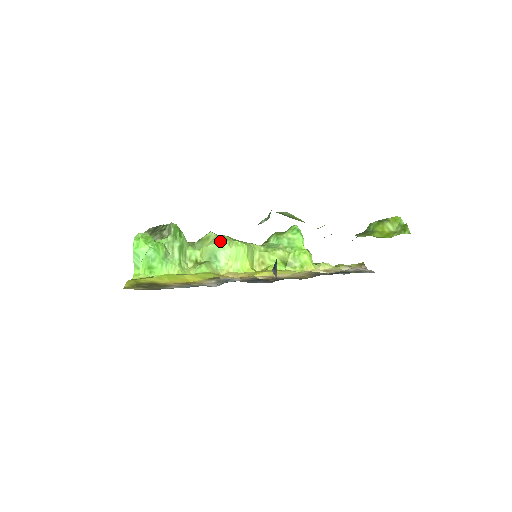
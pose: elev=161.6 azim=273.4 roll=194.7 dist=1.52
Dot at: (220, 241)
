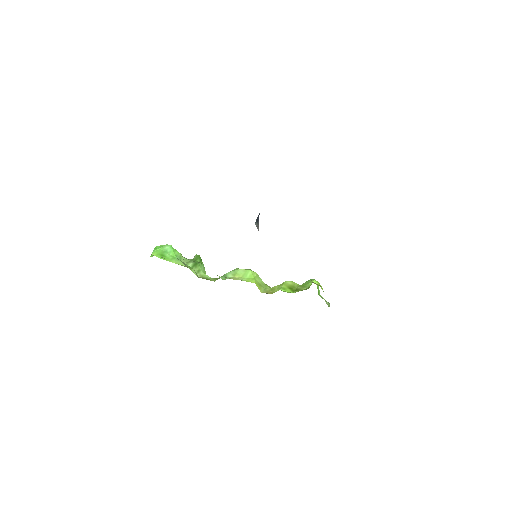
Dot at: occluded
